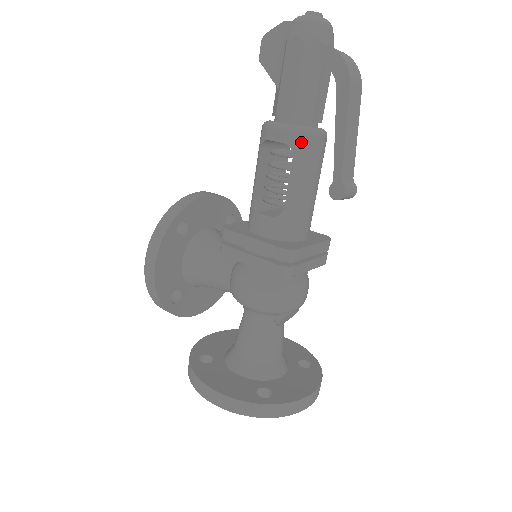
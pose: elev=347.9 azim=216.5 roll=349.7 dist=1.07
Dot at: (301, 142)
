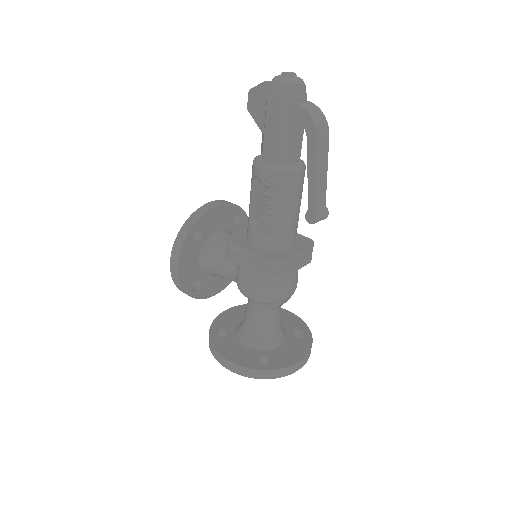
Dot at: (282, 179)
